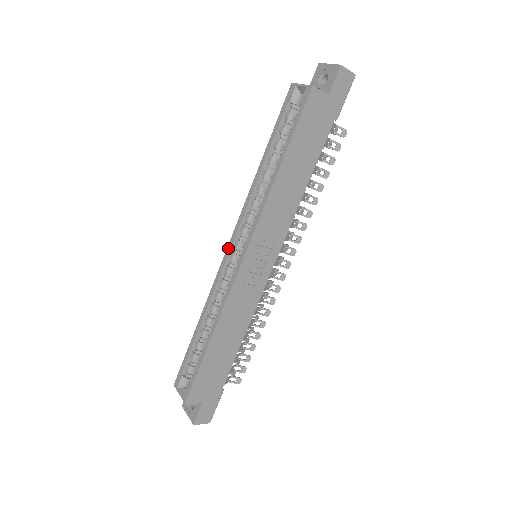
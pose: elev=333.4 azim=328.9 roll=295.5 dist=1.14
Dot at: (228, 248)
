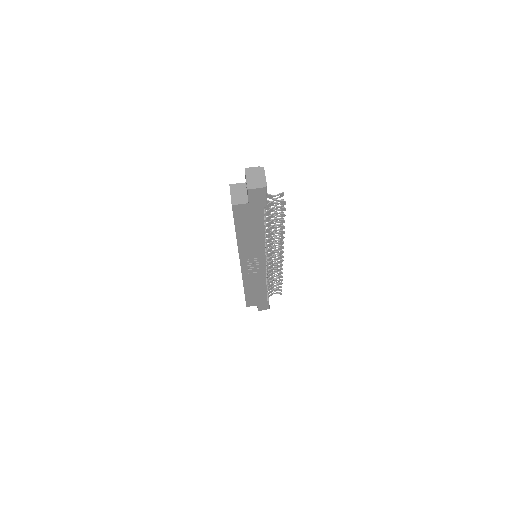
Dot at: occluded
